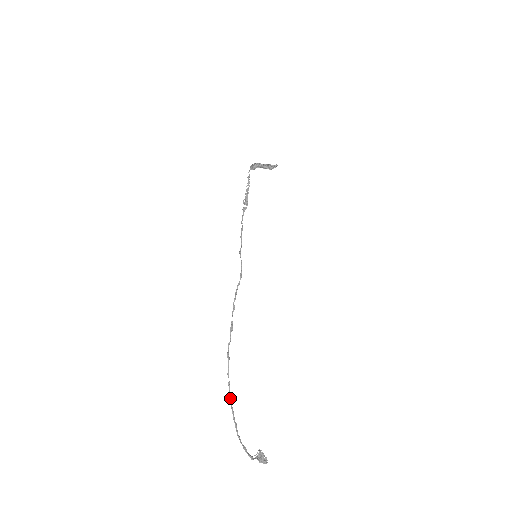
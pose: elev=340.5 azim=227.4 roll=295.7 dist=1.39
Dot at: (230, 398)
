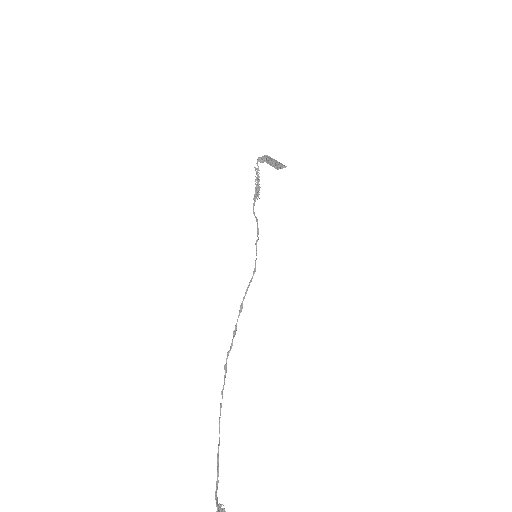
Dot at: (219, 425)
